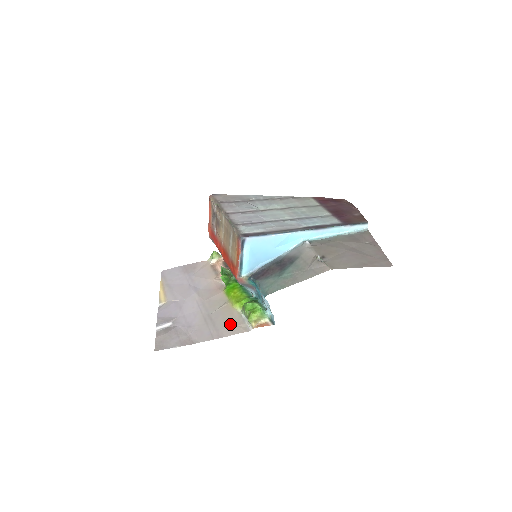
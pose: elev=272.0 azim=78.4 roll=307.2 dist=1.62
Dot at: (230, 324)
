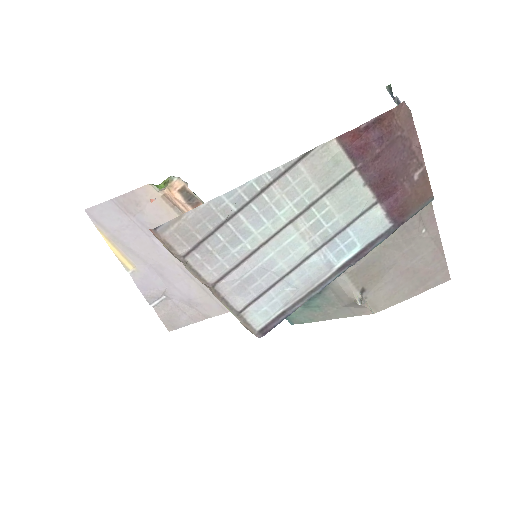
Dot at: occluded
